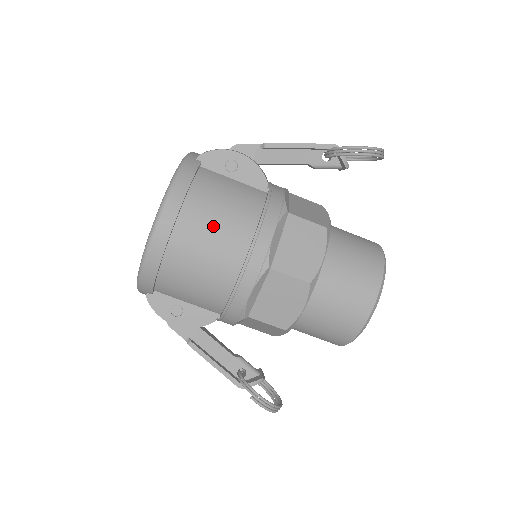
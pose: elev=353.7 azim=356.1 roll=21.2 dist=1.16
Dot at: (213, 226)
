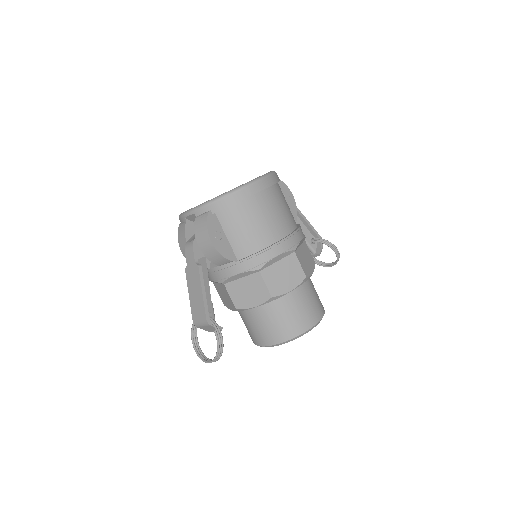
Dot at: (282, 207)
